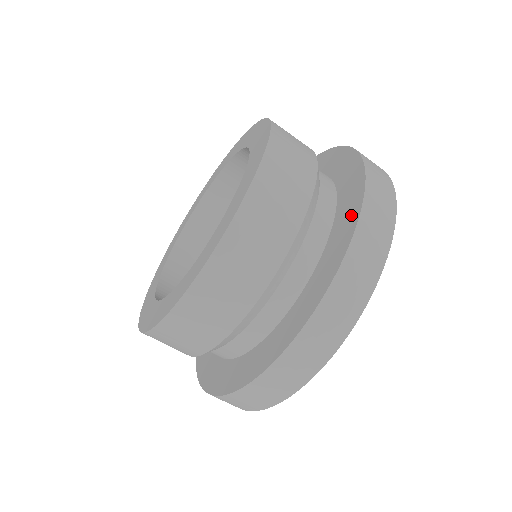
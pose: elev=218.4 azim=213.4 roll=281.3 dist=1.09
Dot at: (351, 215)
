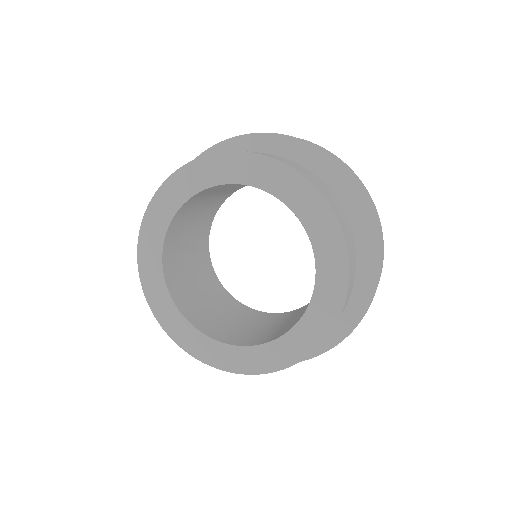
Dot at: (365, 293)
